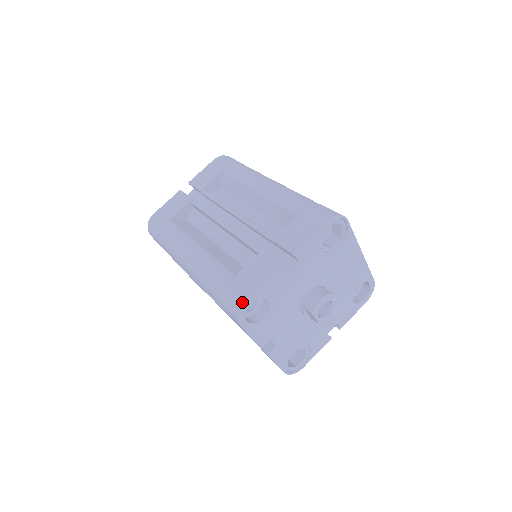
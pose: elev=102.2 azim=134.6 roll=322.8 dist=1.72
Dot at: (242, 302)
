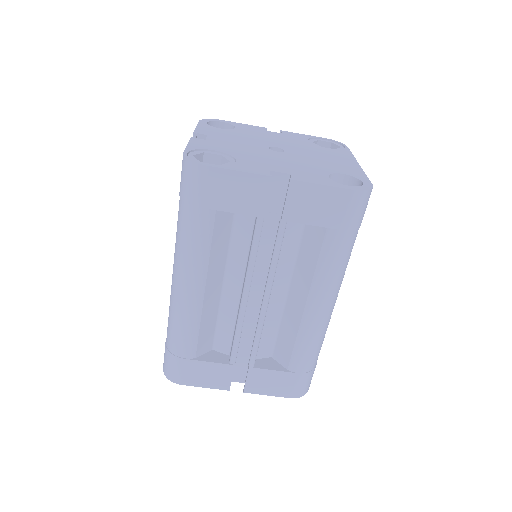
Dot at: (176, 382)
